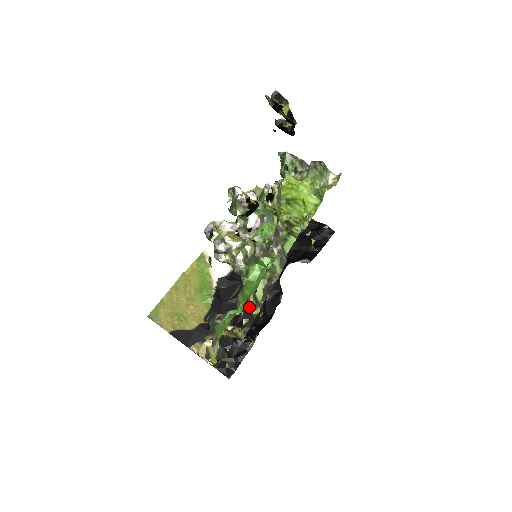
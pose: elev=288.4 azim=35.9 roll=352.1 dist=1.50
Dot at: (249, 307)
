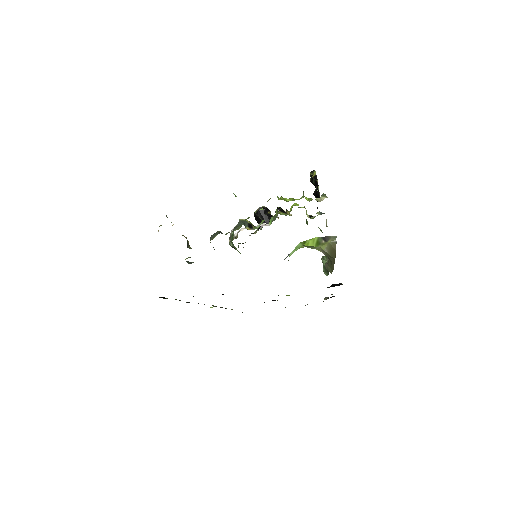
Dot at: (212, 235)
